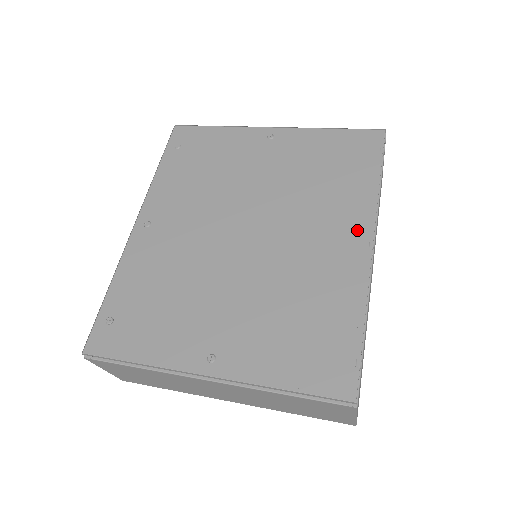
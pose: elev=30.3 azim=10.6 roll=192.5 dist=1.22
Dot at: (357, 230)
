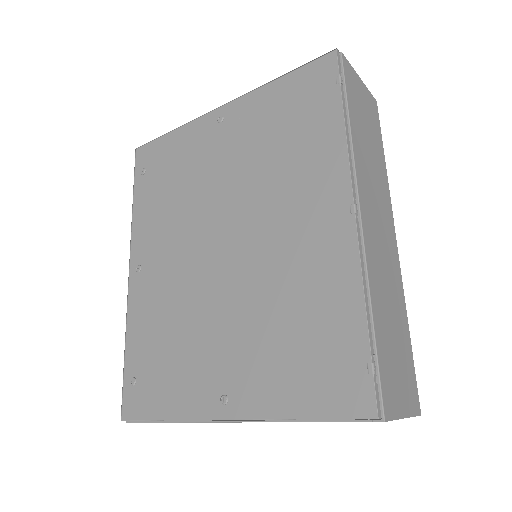
Dot at: (333, 197)
